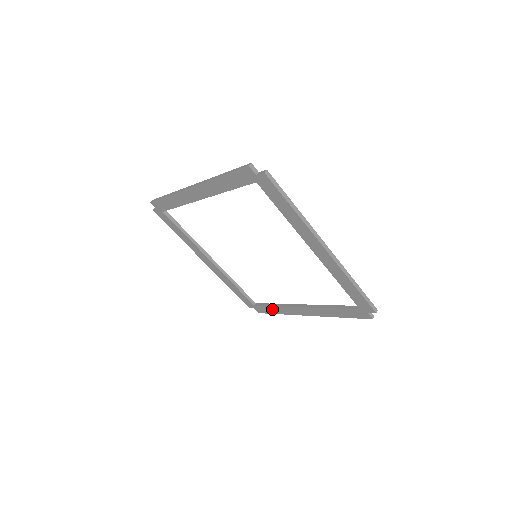
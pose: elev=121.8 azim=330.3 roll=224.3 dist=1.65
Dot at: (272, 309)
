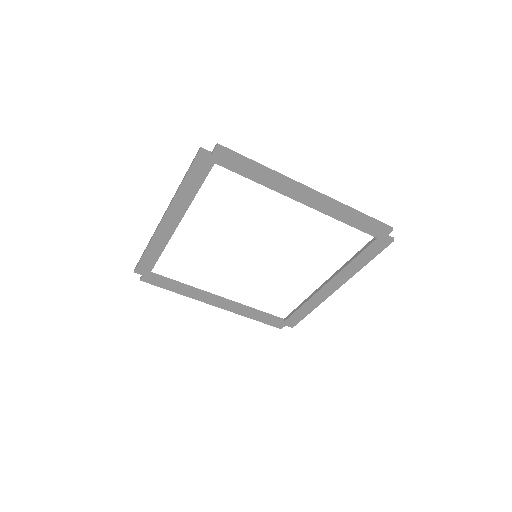
Dot at: (302, 311)
